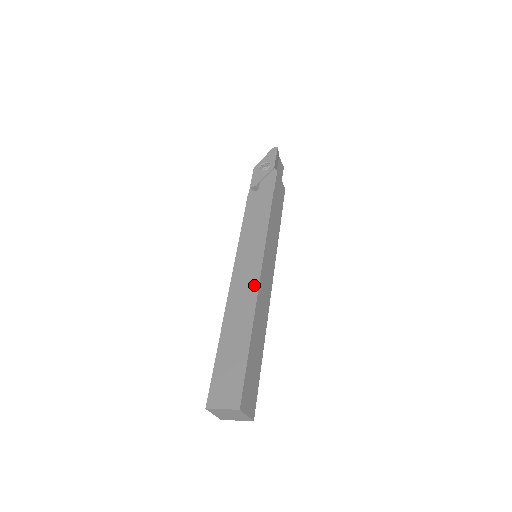
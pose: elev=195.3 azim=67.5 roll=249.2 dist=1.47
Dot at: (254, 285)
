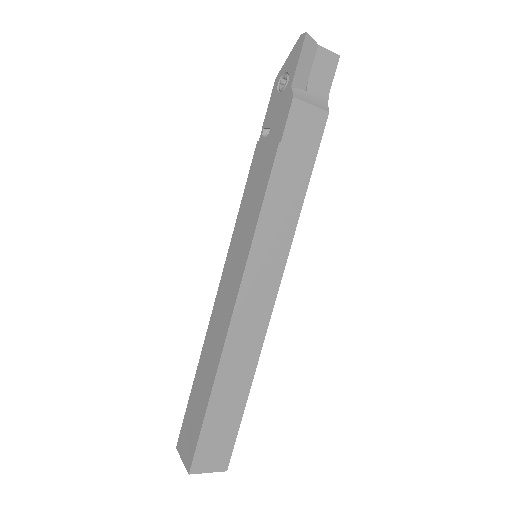
Dot at: (227, 319)
